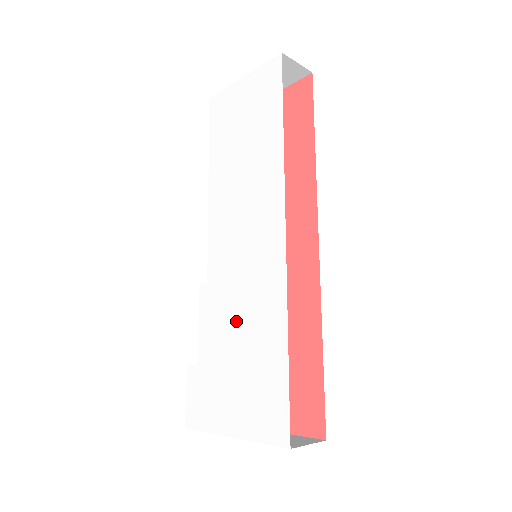
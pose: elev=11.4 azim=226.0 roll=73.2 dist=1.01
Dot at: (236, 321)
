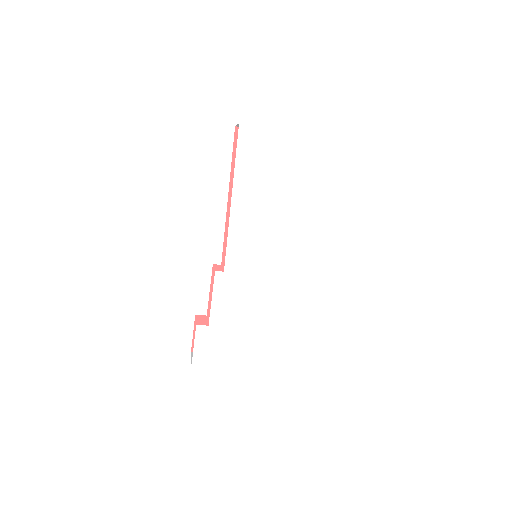
Dot at: (251, 302)
